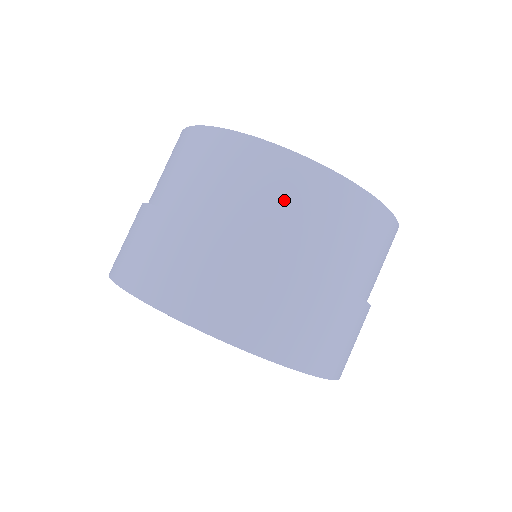
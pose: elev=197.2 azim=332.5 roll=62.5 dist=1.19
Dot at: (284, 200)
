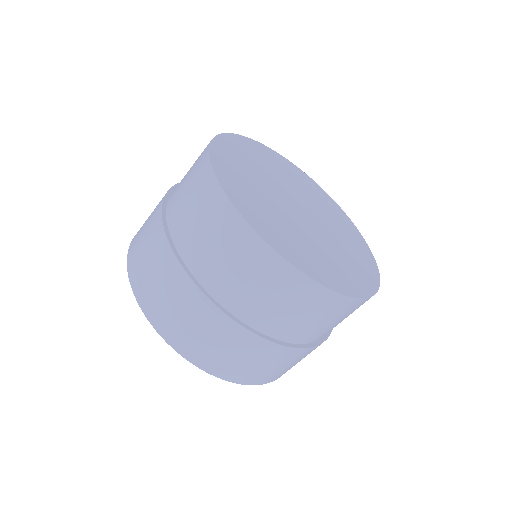
Dot at: (343, 319)
